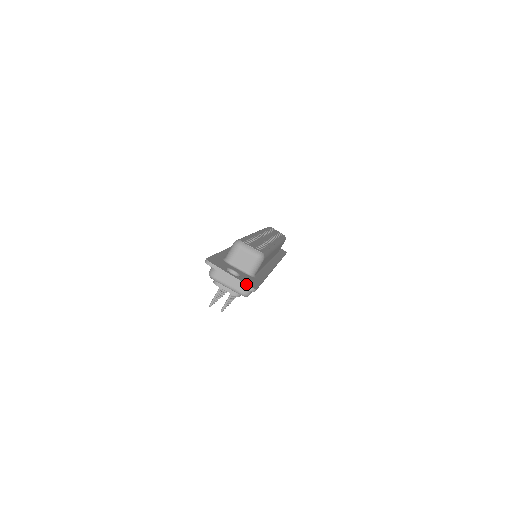
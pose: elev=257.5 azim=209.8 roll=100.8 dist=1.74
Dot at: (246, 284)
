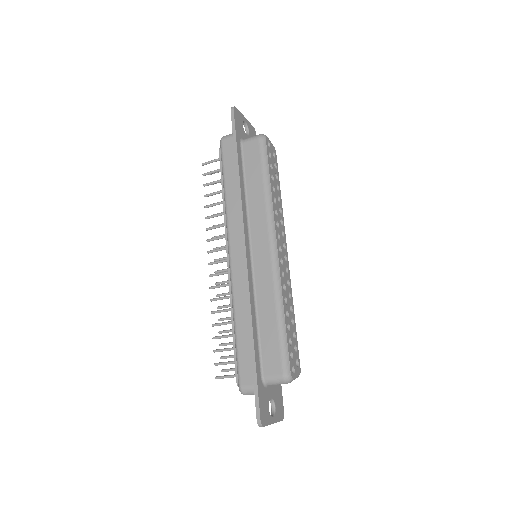
Dot at: occluded
